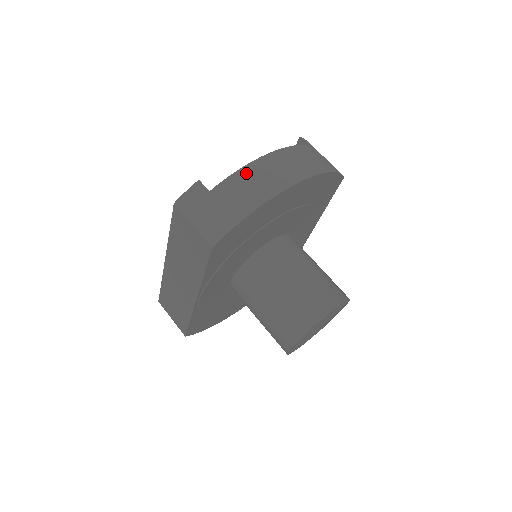
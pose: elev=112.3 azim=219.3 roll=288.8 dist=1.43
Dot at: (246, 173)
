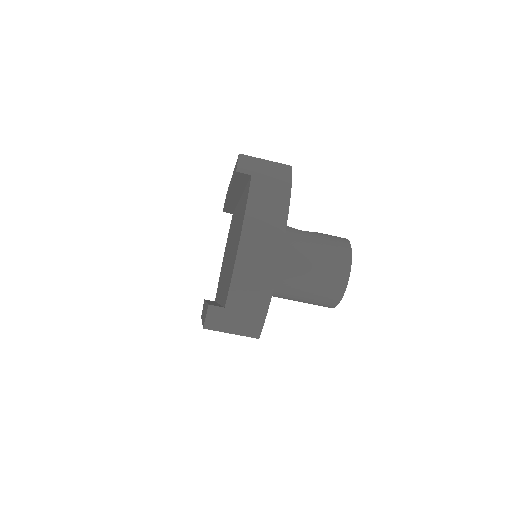
Dot at: (240, 274)
